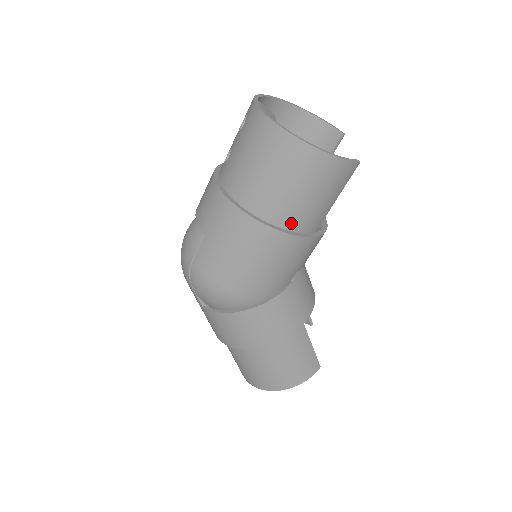
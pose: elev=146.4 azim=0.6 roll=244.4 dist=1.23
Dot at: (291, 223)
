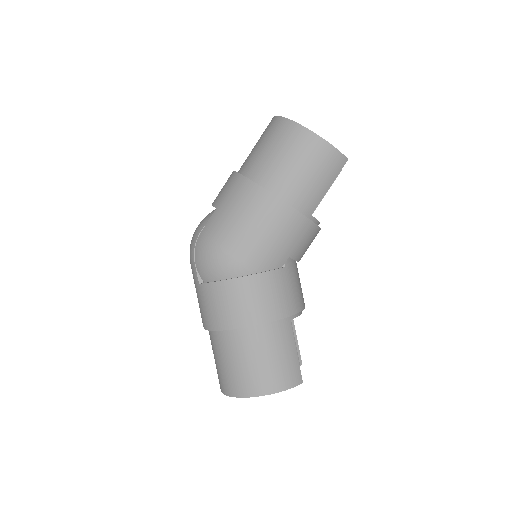
Dot at: (288, 195)
